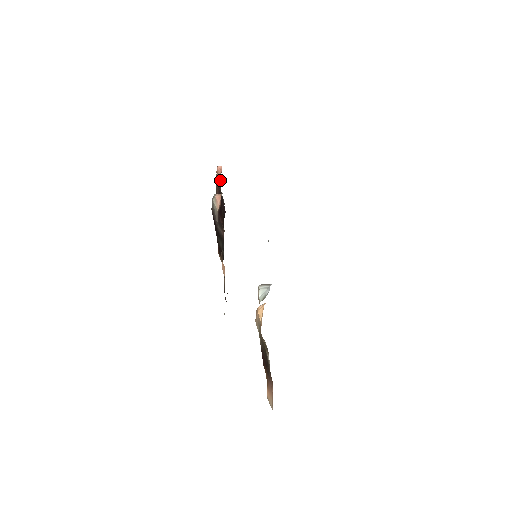
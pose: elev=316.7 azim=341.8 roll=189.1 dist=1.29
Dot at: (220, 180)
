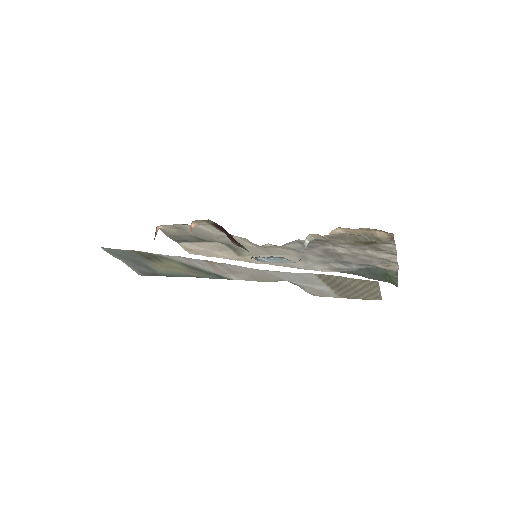
Dot at: occluded
